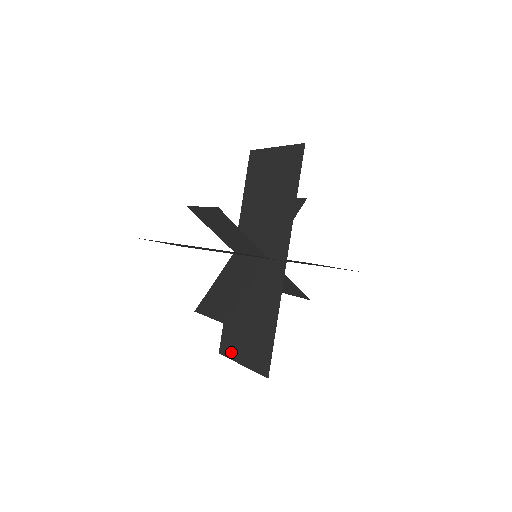
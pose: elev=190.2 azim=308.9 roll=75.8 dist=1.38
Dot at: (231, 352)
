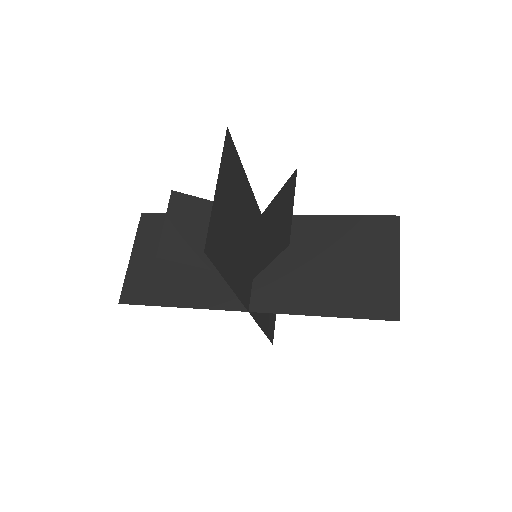
Dot at: occluded
